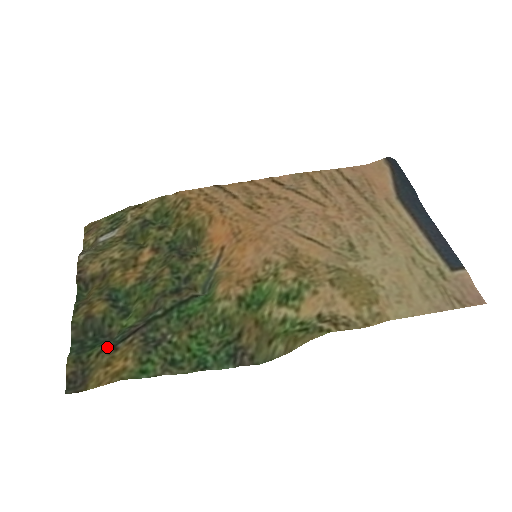
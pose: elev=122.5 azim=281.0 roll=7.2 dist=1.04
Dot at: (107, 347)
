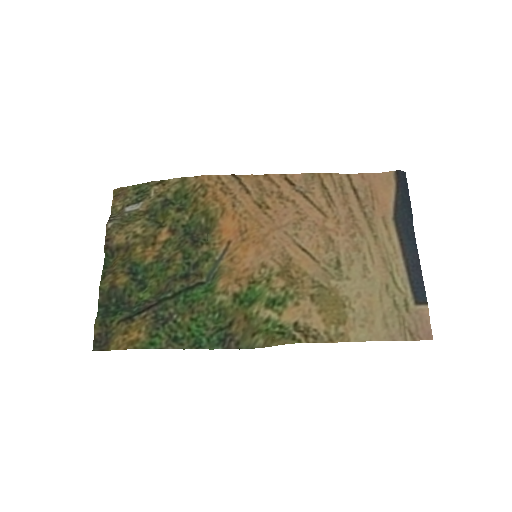
Dot at: (126, 317)
